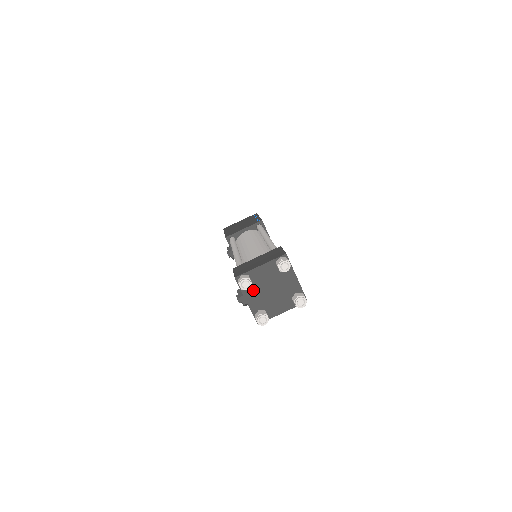
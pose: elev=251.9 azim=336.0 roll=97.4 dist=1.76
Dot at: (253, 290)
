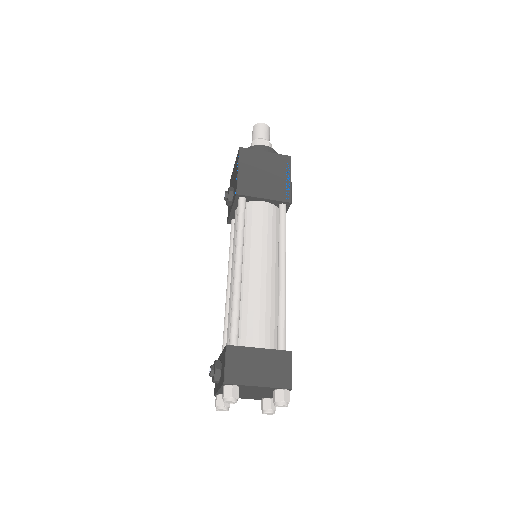
Dot at: occluded
